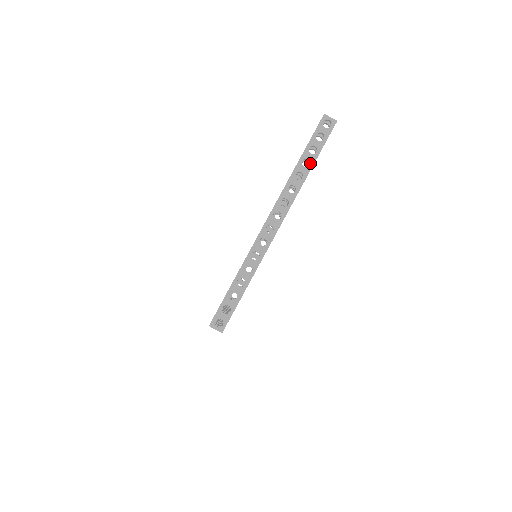
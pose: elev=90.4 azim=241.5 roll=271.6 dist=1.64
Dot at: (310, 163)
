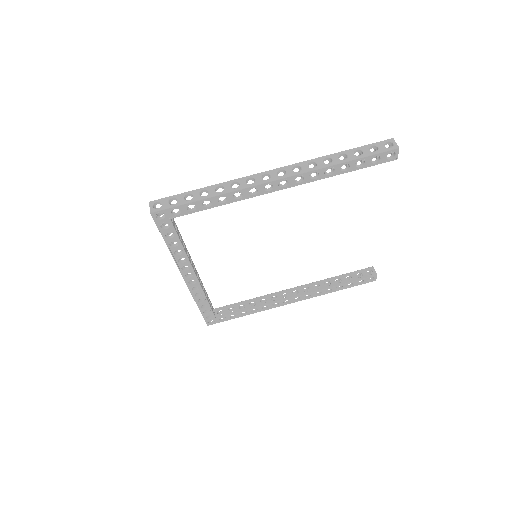
Dot at: (346, 159)
